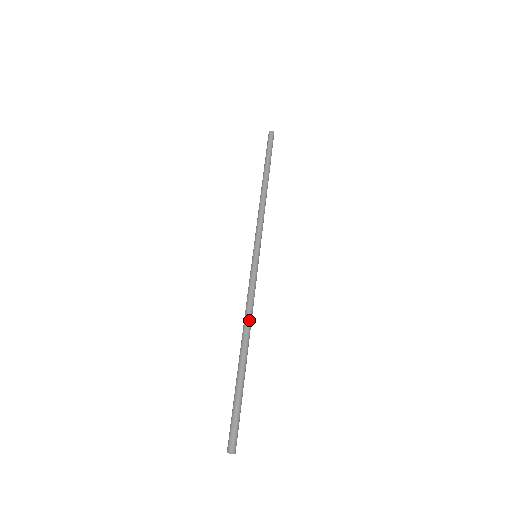
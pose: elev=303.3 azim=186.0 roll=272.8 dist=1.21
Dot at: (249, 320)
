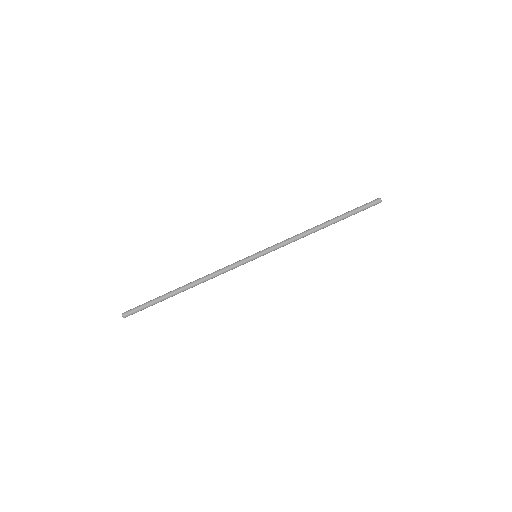
Dot at: (204, 277)
